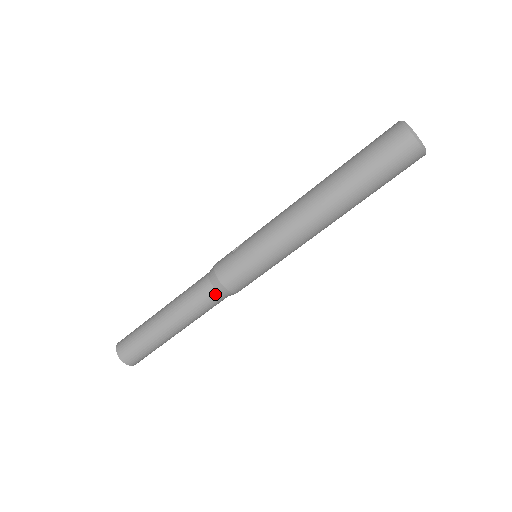
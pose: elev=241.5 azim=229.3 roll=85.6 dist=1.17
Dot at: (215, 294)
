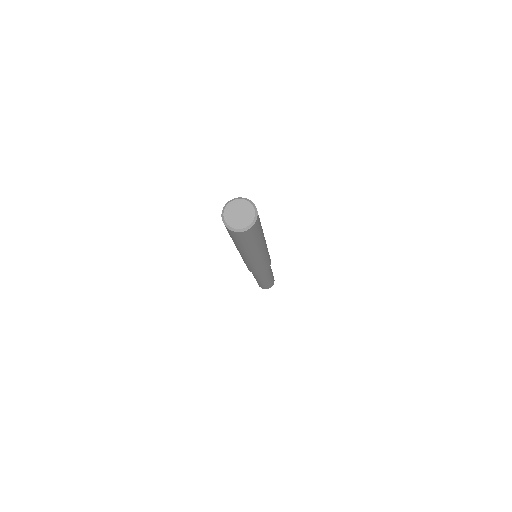
Dot at: (259, 274)
